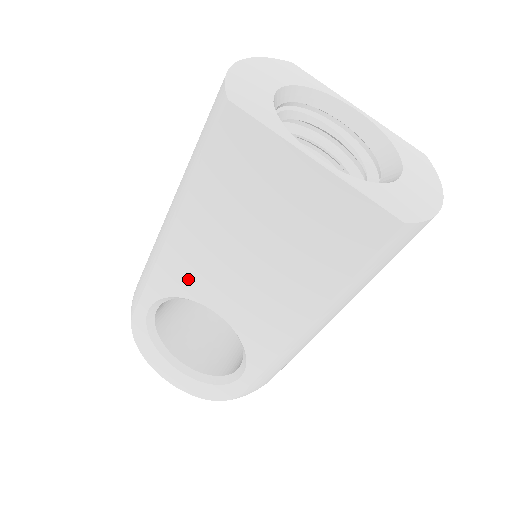
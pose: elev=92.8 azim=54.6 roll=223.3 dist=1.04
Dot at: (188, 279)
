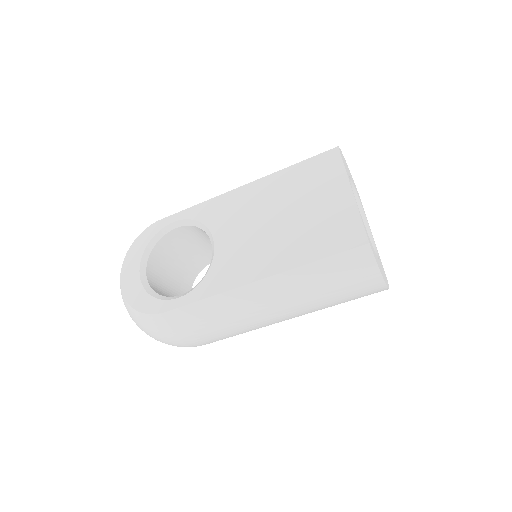
Dot at: (222, 216)
